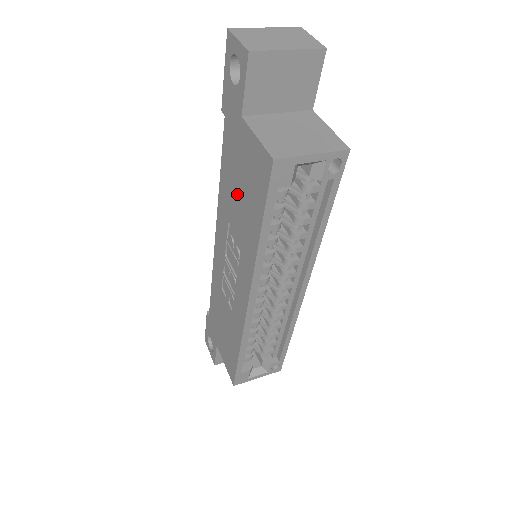
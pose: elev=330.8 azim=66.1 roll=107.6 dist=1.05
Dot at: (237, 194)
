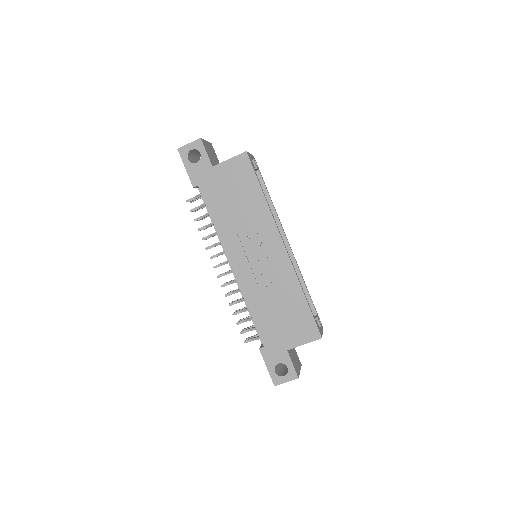
Dot at: (233, 204)
